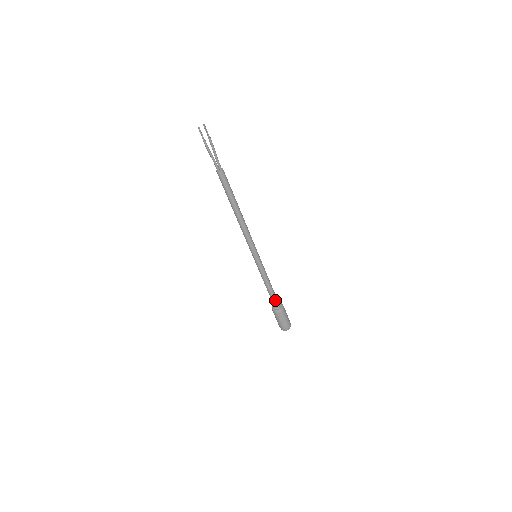
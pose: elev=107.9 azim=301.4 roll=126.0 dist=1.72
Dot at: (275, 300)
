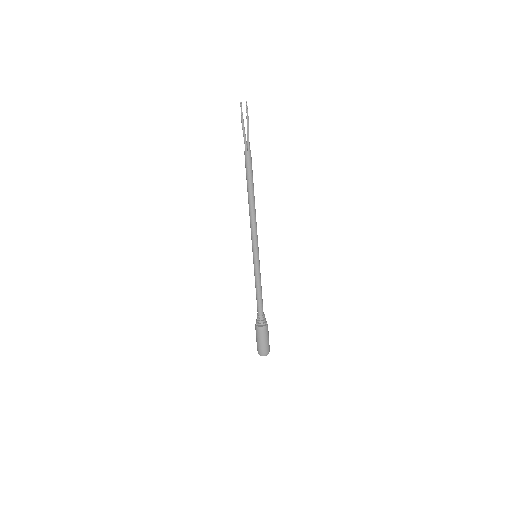
Dot at: (261, 314)
